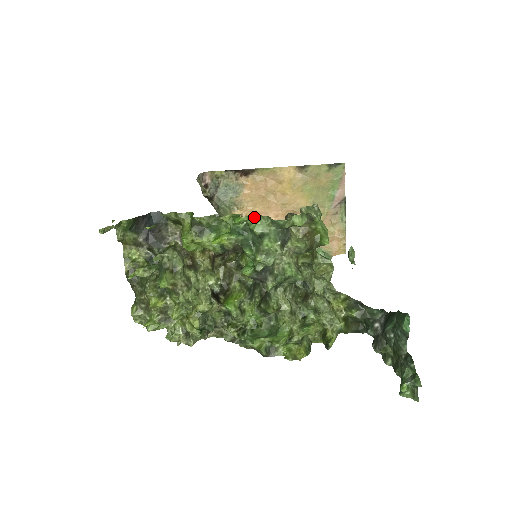
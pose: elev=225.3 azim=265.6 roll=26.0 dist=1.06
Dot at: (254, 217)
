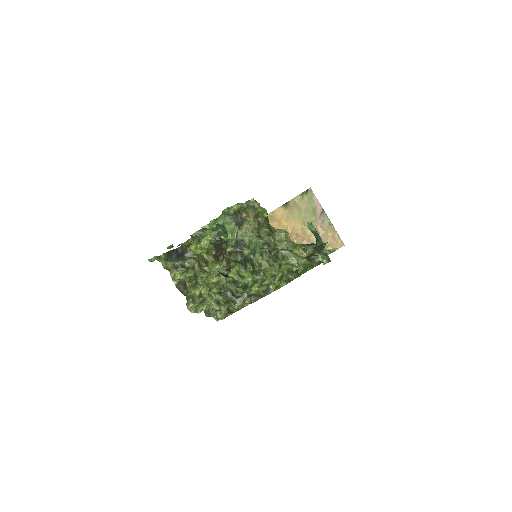
Dot at: (218, 218)
